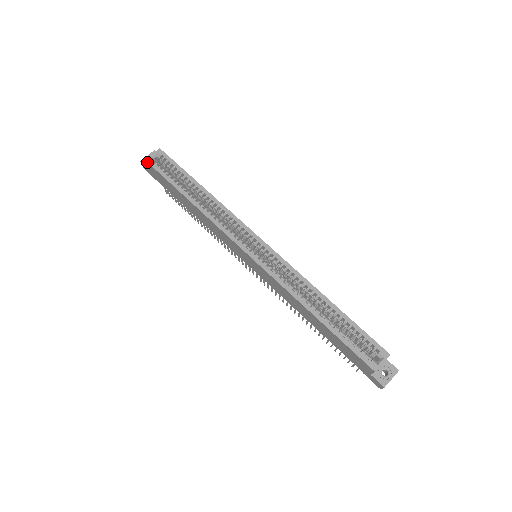
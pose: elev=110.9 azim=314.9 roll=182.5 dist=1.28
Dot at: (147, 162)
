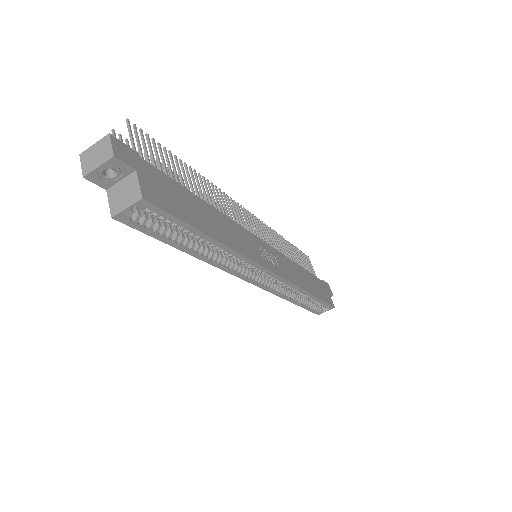
Dot at: (116, 219)
